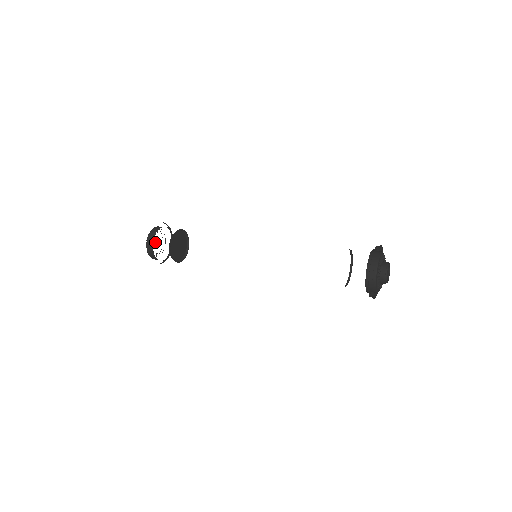
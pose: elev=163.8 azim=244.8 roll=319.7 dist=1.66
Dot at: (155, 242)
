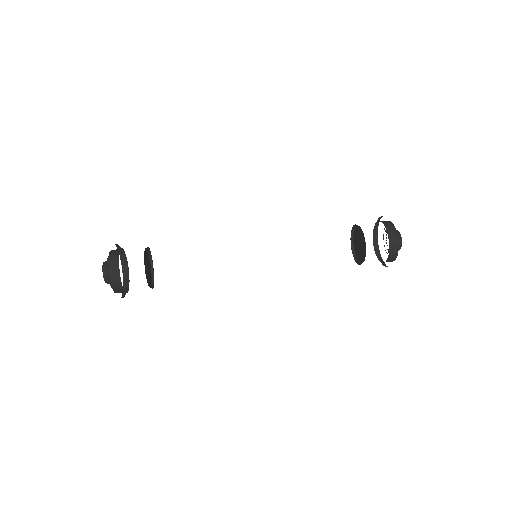
Dot at: occluded
